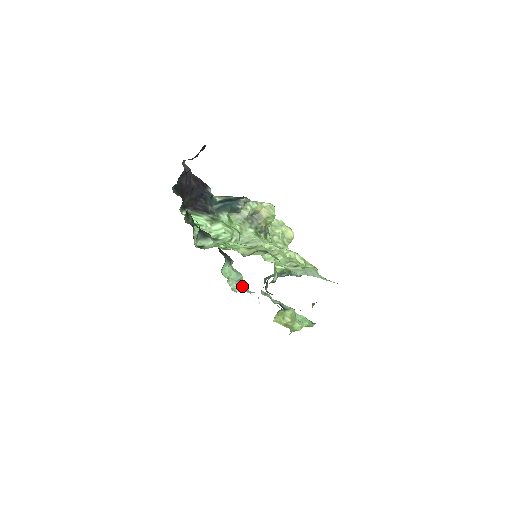
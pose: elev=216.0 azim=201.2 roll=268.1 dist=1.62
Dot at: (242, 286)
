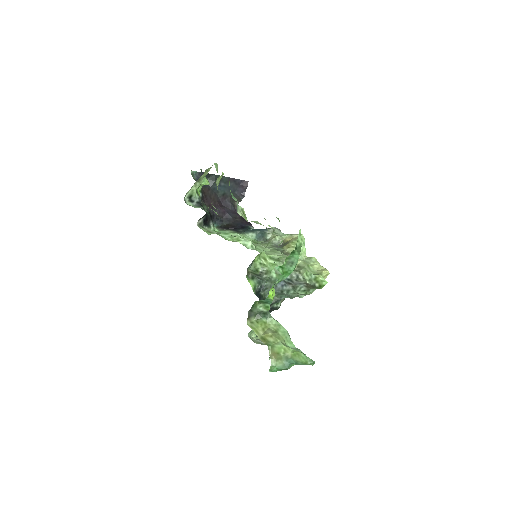
Dot at: occluded
